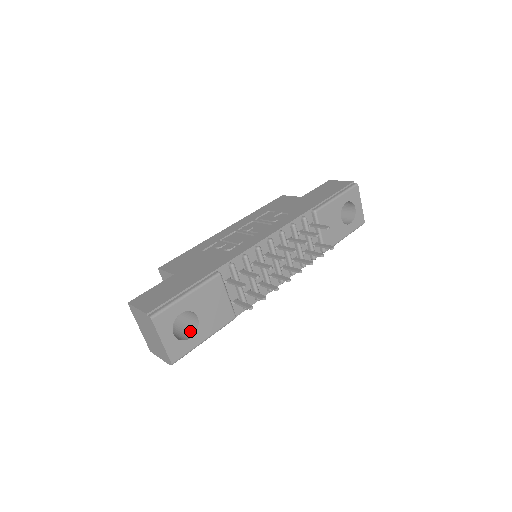
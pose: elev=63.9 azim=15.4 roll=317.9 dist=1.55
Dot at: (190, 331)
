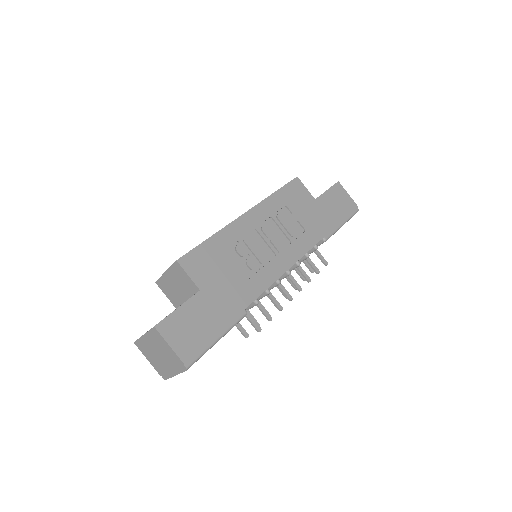
Dot at: occluded
